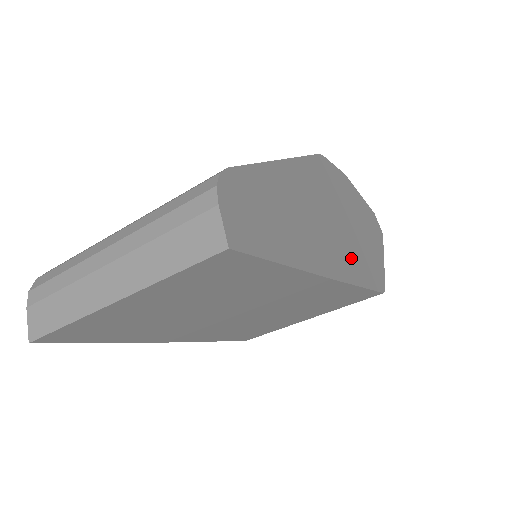
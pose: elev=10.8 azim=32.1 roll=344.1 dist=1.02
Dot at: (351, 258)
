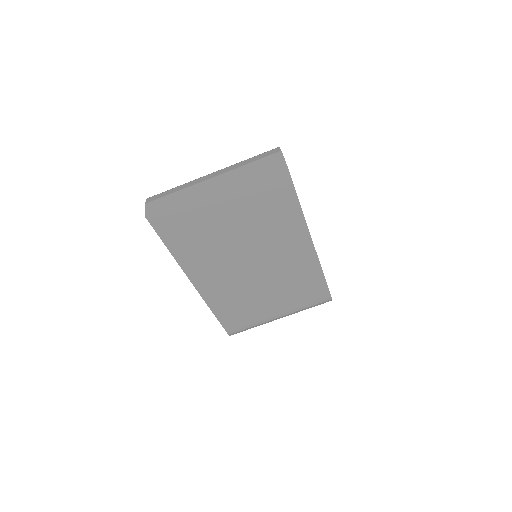
Dot at: occluded
